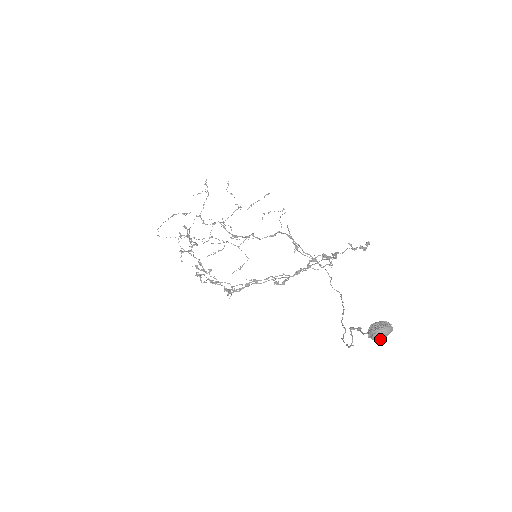
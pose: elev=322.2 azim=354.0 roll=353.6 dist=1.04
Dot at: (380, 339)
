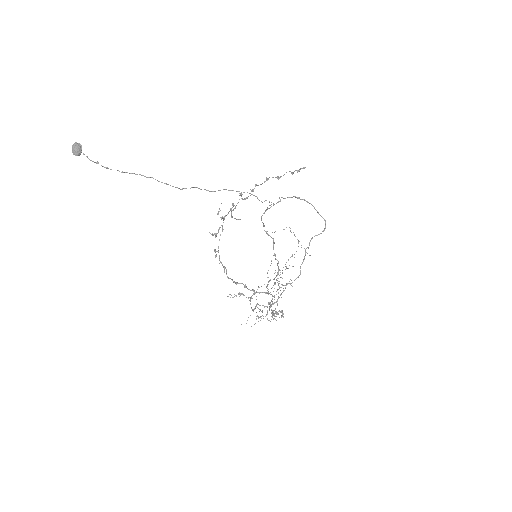
Dot at: (75, 150)
